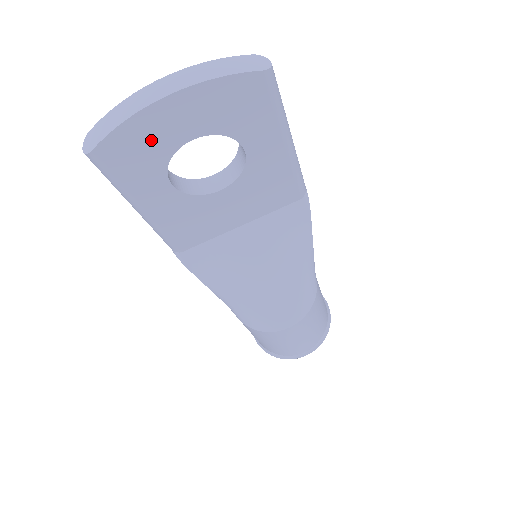
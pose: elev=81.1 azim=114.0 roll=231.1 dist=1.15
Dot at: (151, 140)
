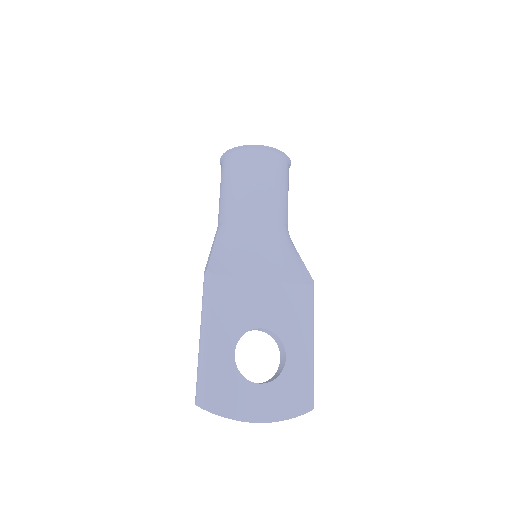
Dot at: occluded
